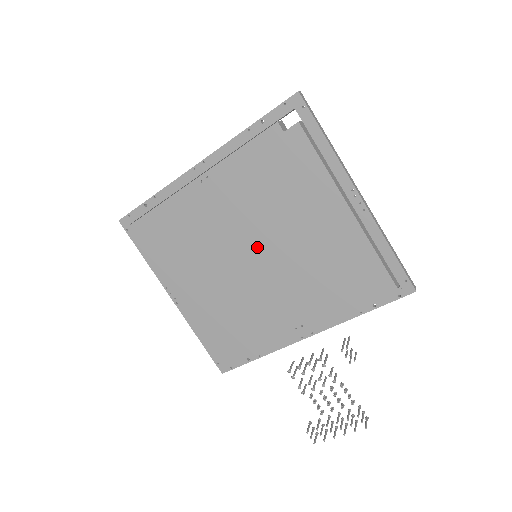
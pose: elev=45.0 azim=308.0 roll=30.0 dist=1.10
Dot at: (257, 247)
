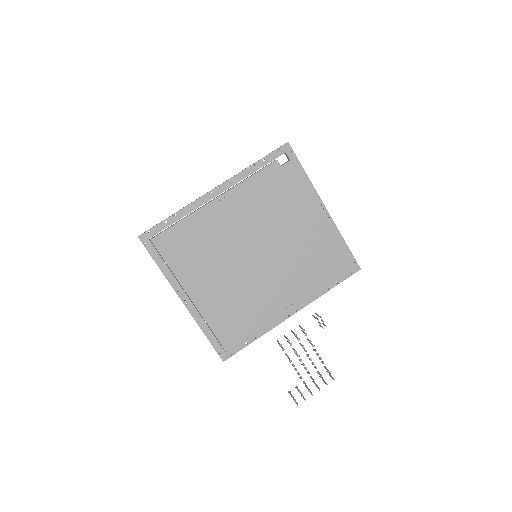
Dot at: (260, 248)
